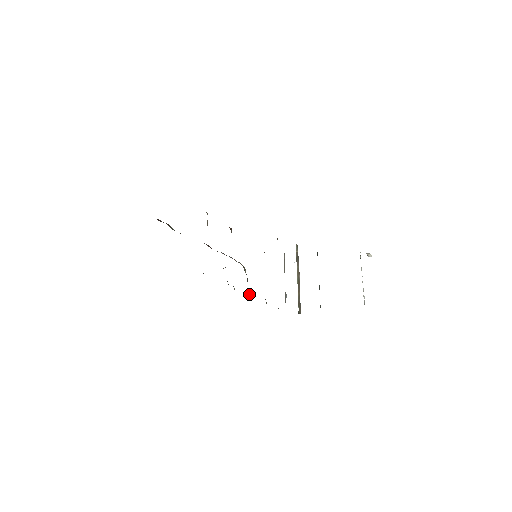
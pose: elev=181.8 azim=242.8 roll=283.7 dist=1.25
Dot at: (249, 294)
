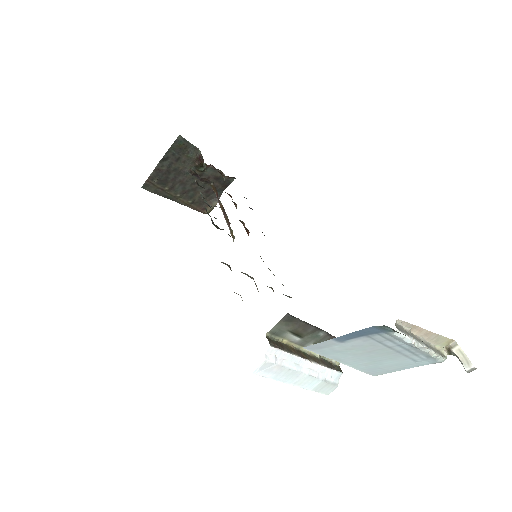
Dot at: occluded
